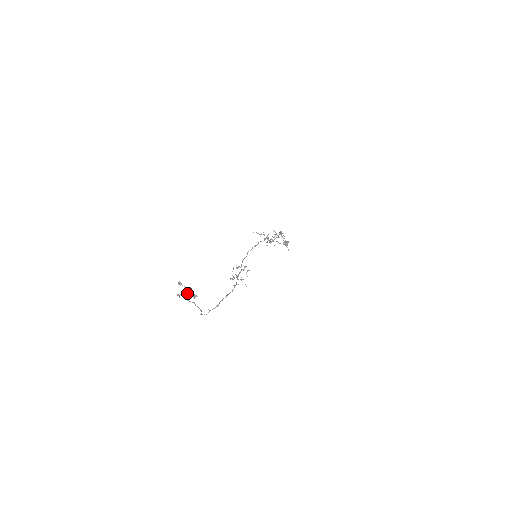
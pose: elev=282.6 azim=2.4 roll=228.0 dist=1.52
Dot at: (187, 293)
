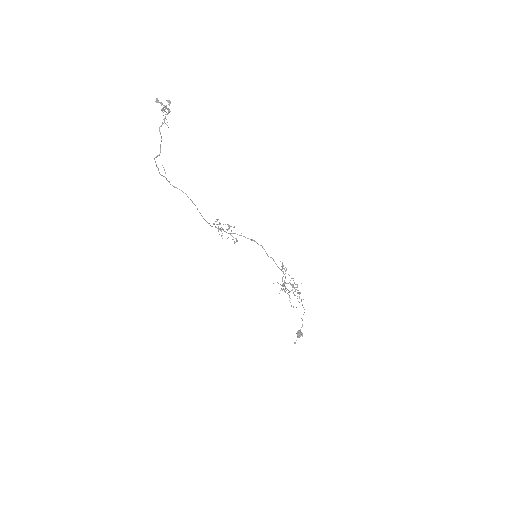
Dot at: (165, 117)
